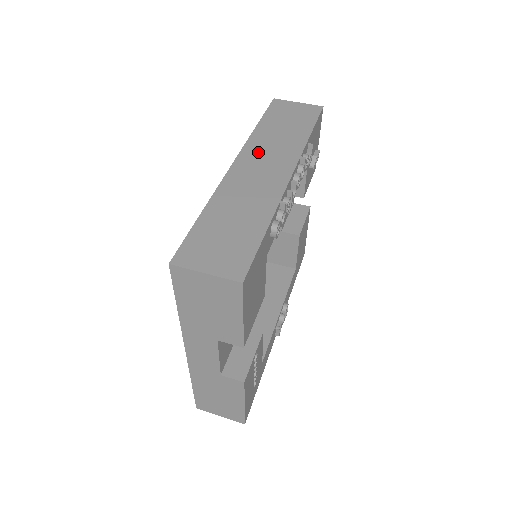
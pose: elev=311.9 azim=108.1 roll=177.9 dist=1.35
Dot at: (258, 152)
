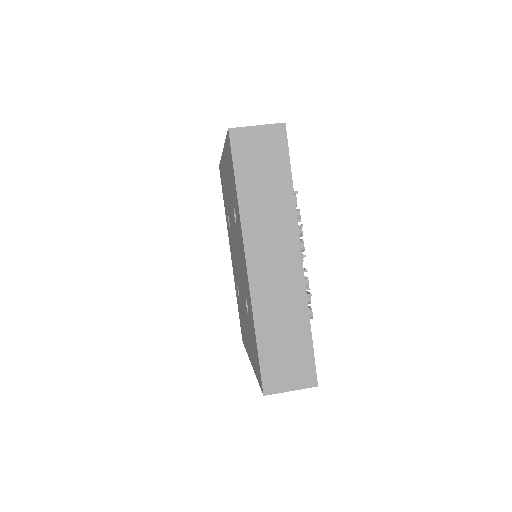
Dot at: (260, 238)
